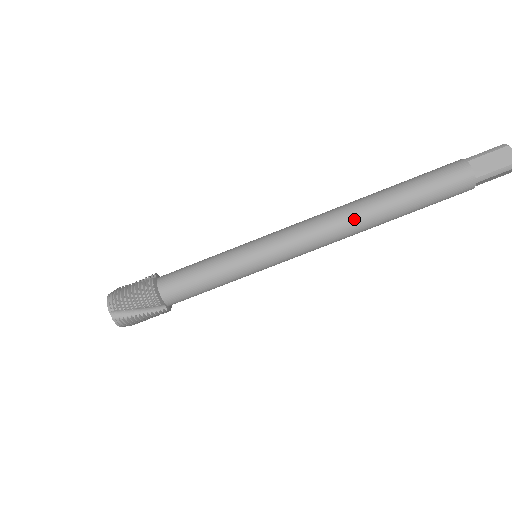
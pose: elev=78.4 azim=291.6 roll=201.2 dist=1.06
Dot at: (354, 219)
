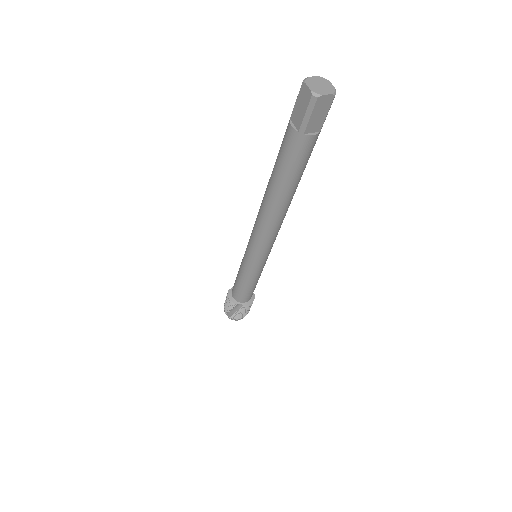
Dot at: (264, 211)
